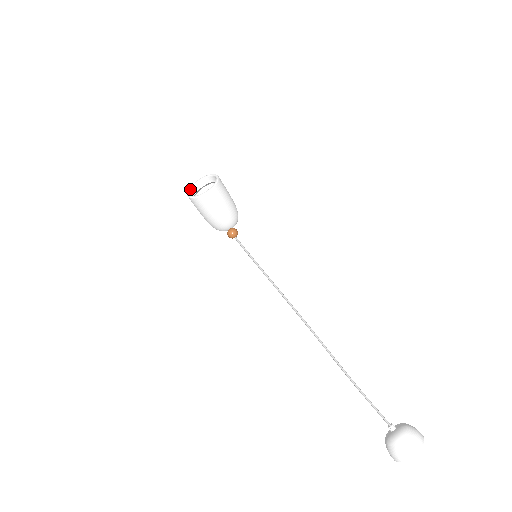
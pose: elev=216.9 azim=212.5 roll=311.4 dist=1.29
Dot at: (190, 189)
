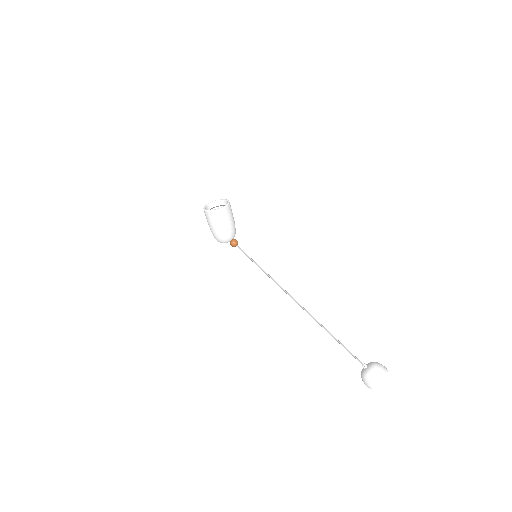
Dot at: (205, 208)
